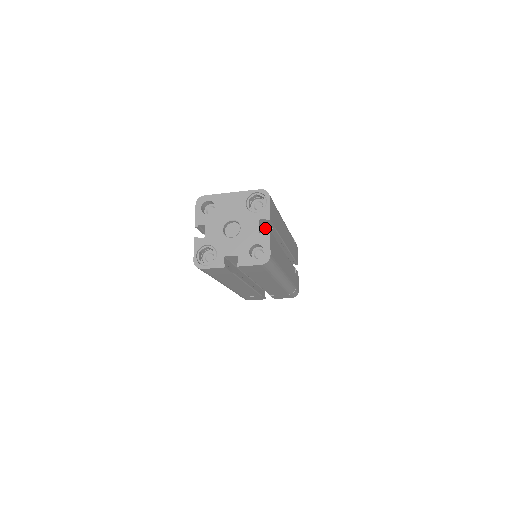
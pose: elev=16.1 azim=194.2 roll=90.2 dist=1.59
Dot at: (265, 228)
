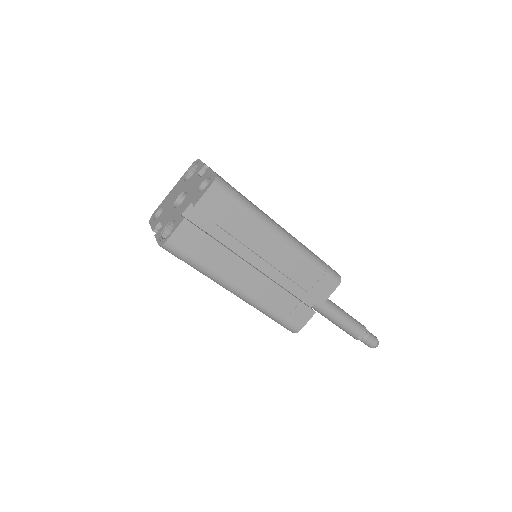
Dot at: occluded
